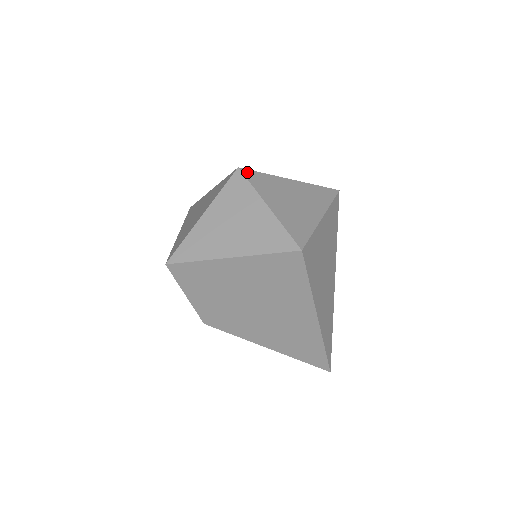
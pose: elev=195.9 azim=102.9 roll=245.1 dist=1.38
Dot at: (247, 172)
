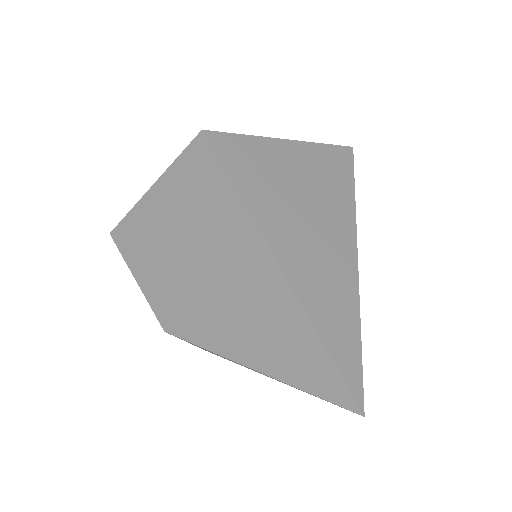
Dot at: occluded
